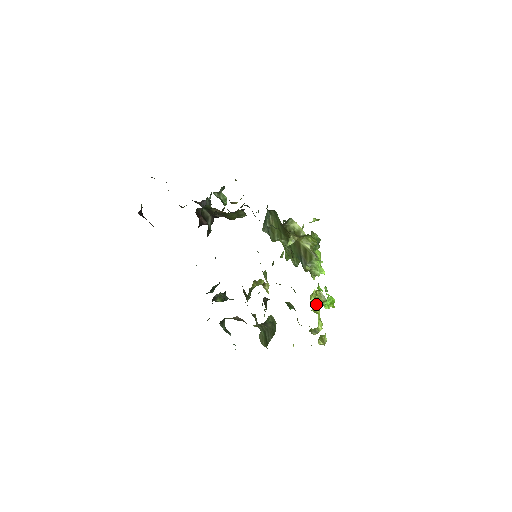
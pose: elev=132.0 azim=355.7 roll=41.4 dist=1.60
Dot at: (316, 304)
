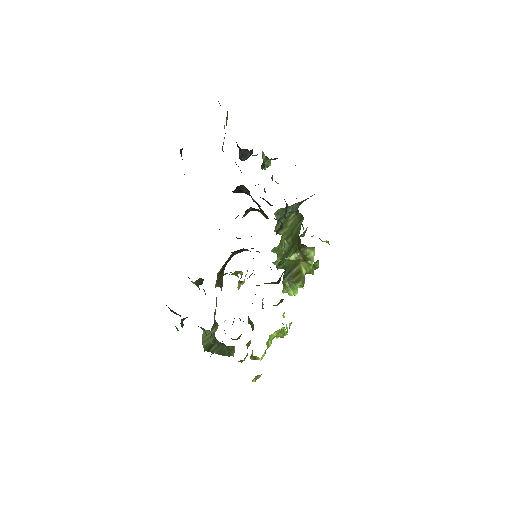
Dot at: (273, 337)
